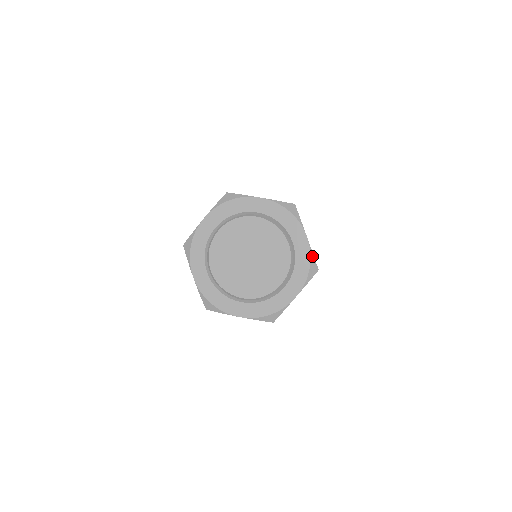
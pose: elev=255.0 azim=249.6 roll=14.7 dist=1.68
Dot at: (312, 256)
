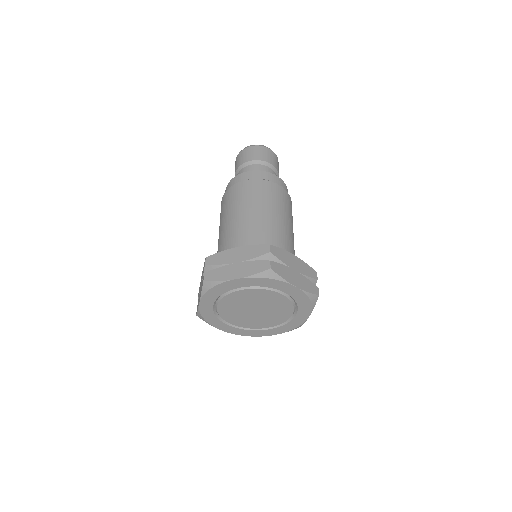
Dot at: occluded
